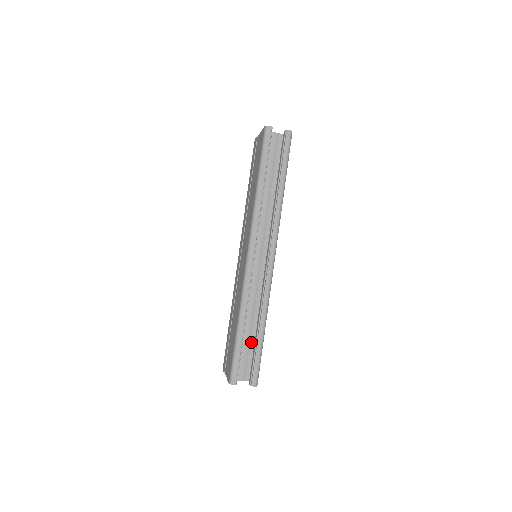
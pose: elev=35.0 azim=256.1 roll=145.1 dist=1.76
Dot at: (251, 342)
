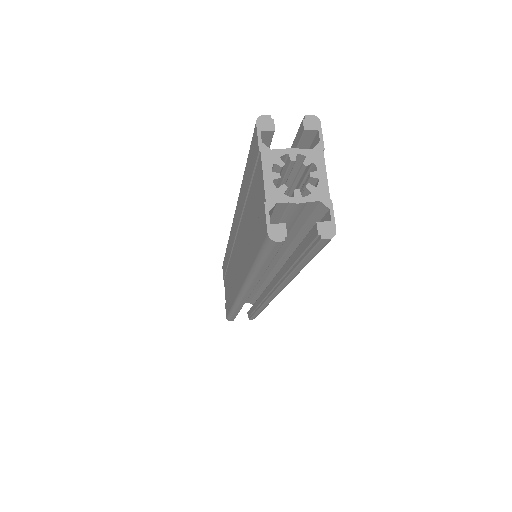
Dot at: (250, 295)
